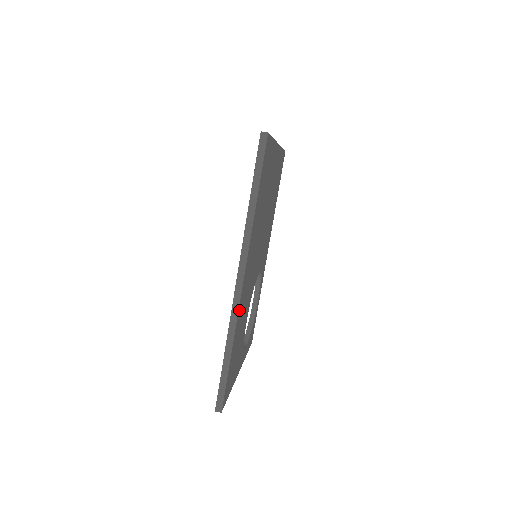
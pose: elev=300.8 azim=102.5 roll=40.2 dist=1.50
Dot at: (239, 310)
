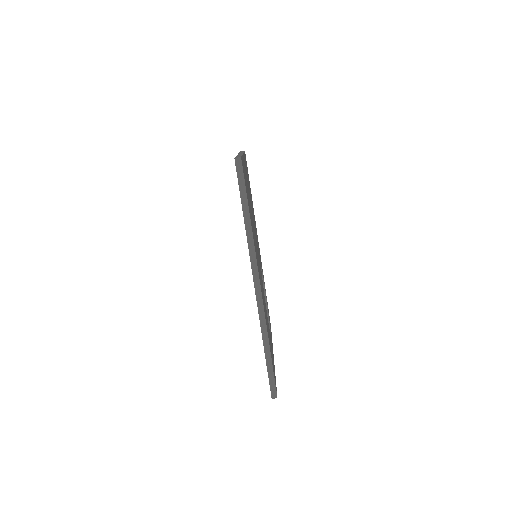
Dot at: (264, 311)
